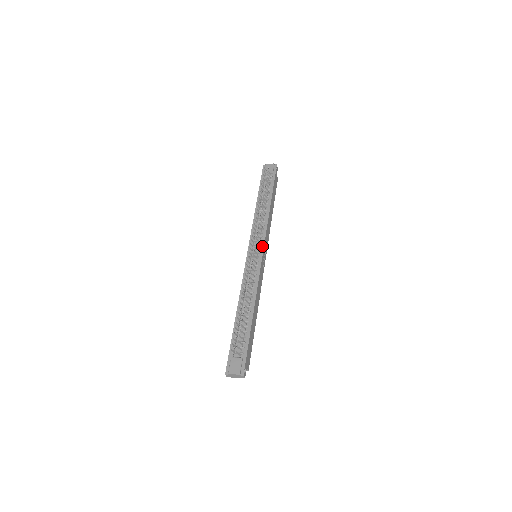
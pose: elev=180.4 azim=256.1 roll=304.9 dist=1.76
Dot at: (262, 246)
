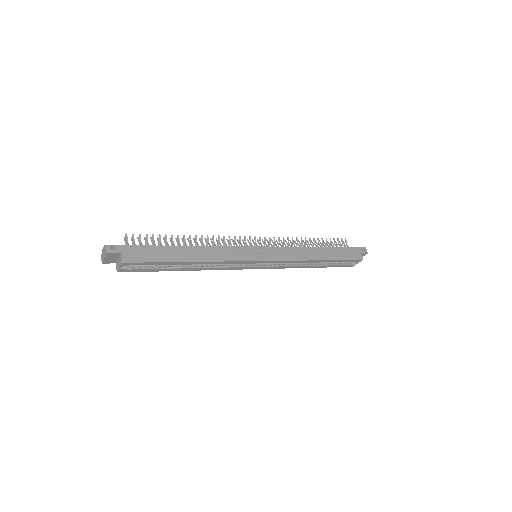
Dot at: (266, 247)
